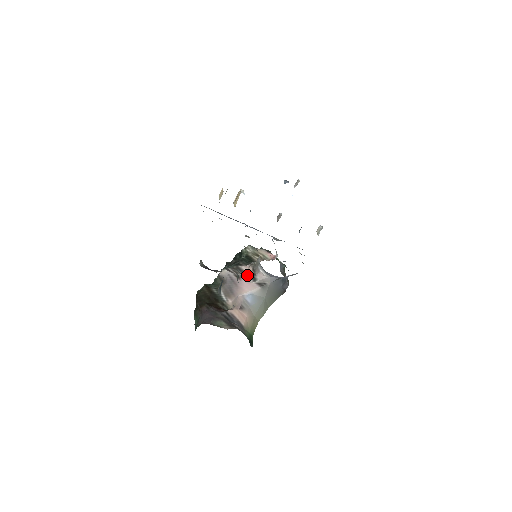
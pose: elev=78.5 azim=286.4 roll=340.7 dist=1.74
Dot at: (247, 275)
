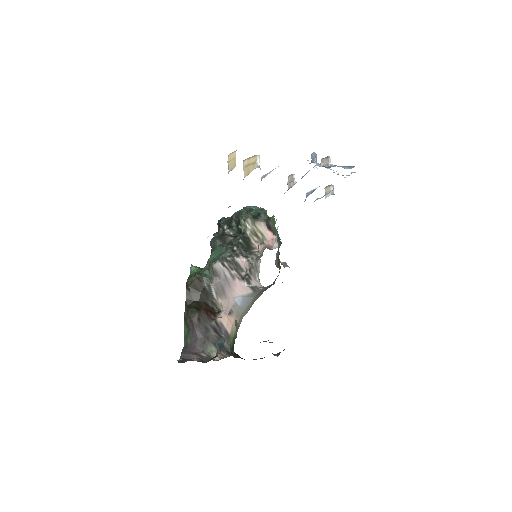
Dot at: (242, 270)
